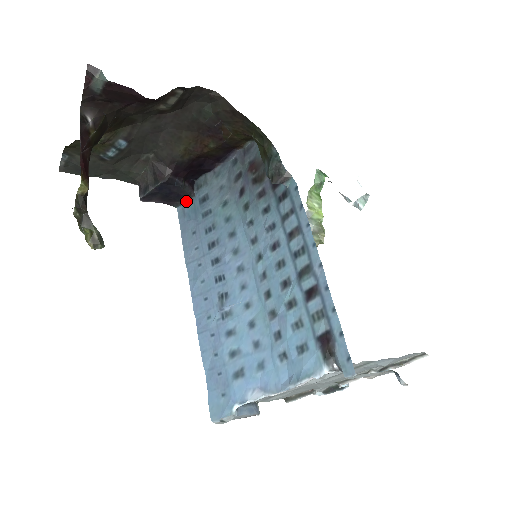
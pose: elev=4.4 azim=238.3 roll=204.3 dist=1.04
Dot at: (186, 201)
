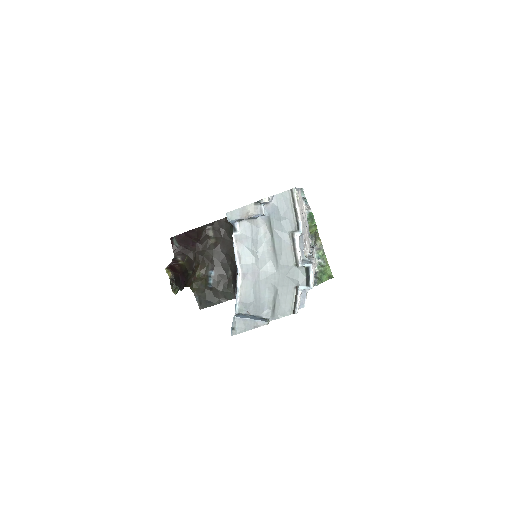
Dot at: occluded
